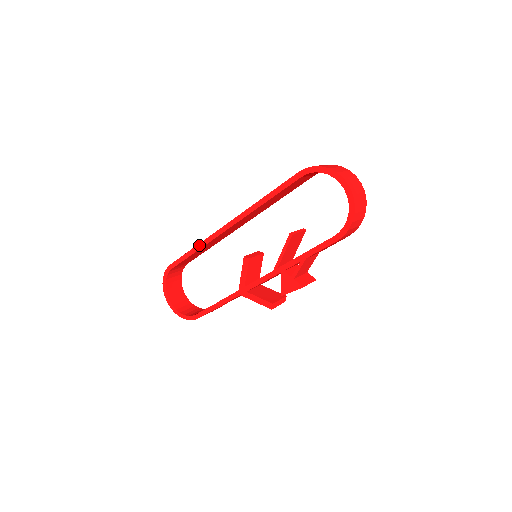
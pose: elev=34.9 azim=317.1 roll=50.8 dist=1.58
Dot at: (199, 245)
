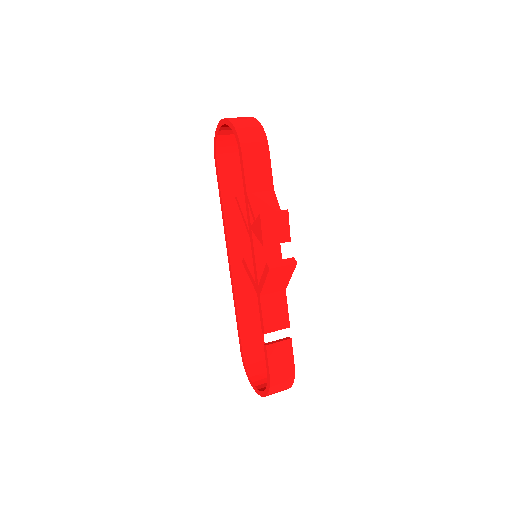
Dot at: (234, 303)
